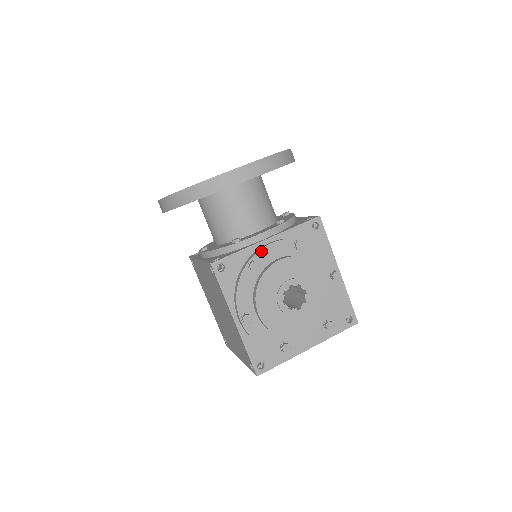
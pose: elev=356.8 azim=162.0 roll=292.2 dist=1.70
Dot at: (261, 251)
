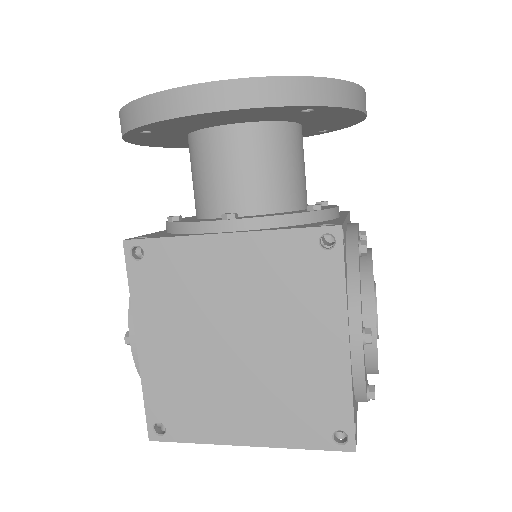
Dot at: occluded
